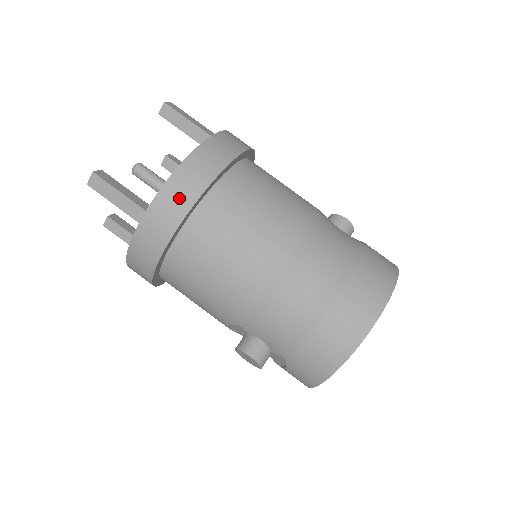
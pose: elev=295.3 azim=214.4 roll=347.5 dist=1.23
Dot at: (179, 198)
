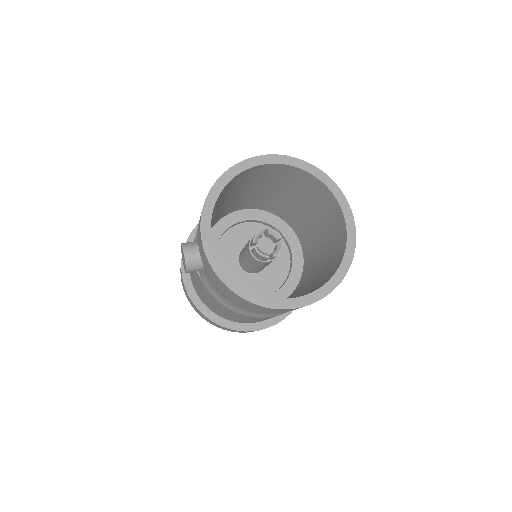
Dot at: occluded
